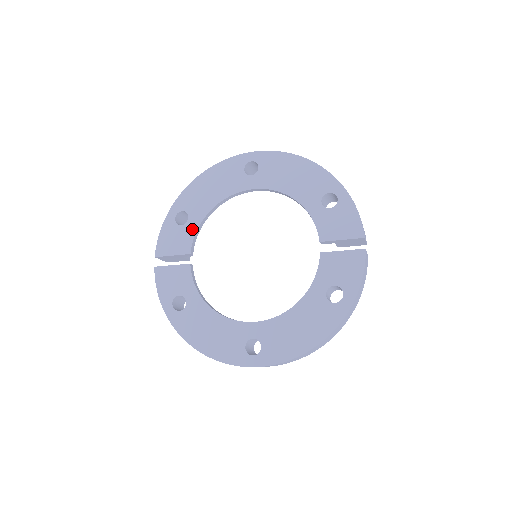
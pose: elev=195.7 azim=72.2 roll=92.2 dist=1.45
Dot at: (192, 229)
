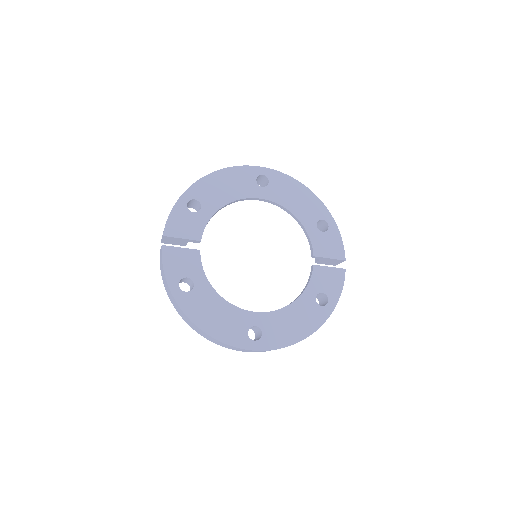
Dot at: (204, 219)
